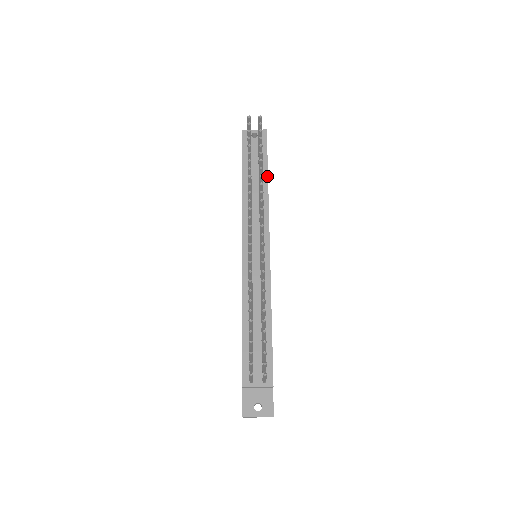
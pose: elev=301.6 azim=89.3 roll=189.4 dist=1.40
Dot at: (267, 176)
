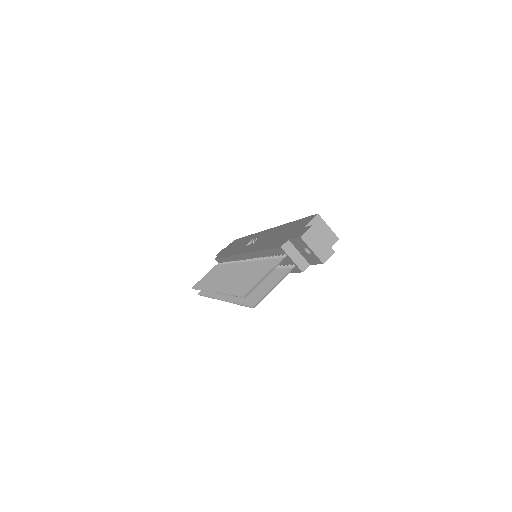
Dot at: occluded
